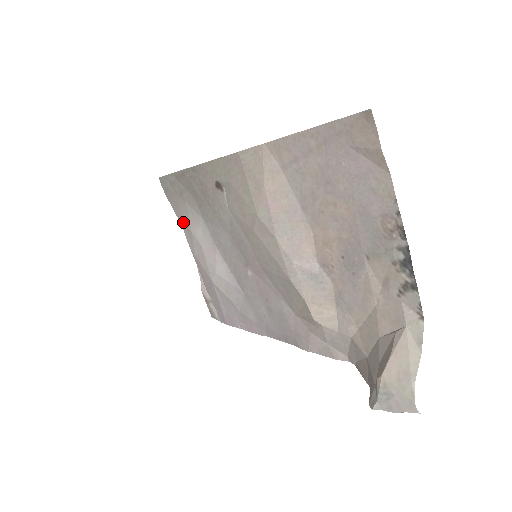
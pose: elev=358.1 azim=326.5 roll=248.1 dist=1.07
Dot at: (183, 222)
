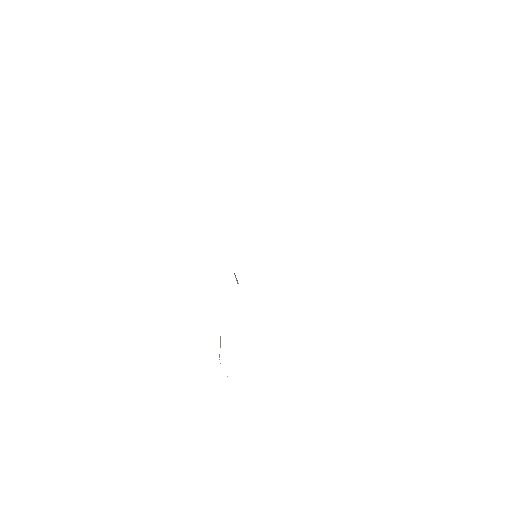
Dot at: occluded
